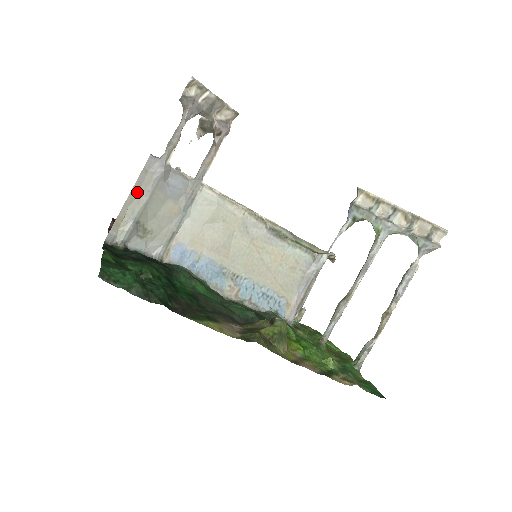
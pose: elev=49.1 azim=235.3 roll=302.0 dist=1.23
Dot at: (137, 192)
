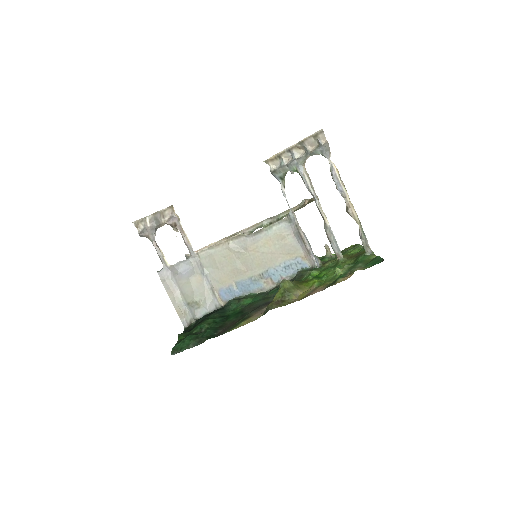
Dot at: (171, 293)
